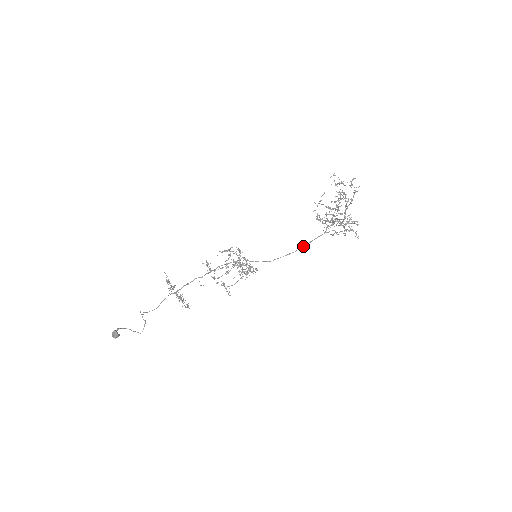
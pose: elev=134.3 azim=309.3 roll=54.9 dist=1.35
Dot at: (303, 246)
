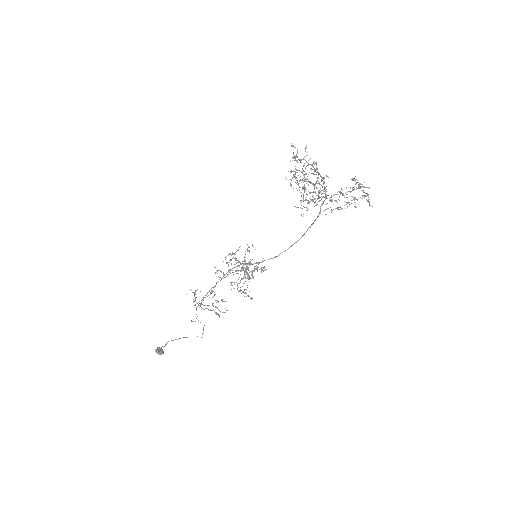
Dot at: occluded
